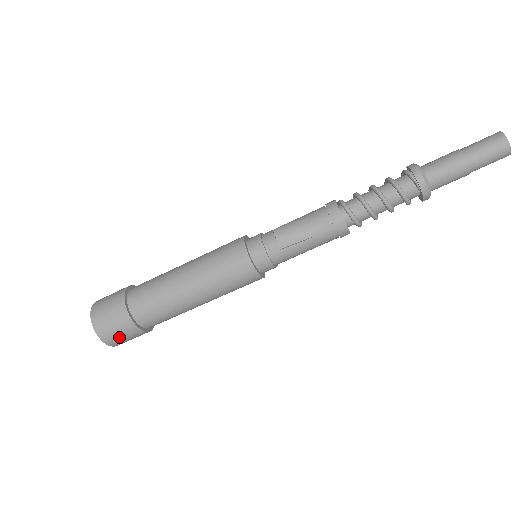
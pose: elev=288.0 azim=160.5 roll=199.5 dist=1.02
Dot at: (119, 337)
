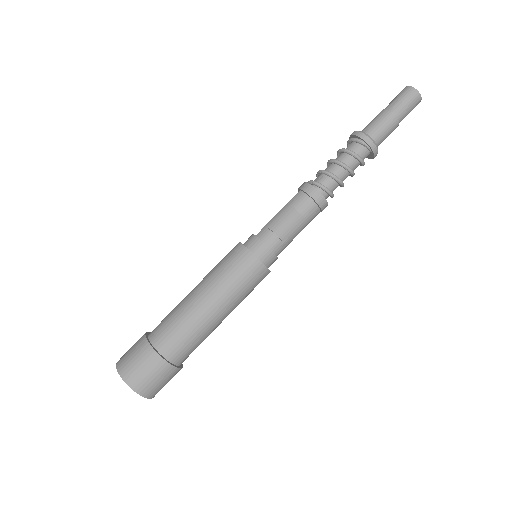
Dot at: (160, 386)
